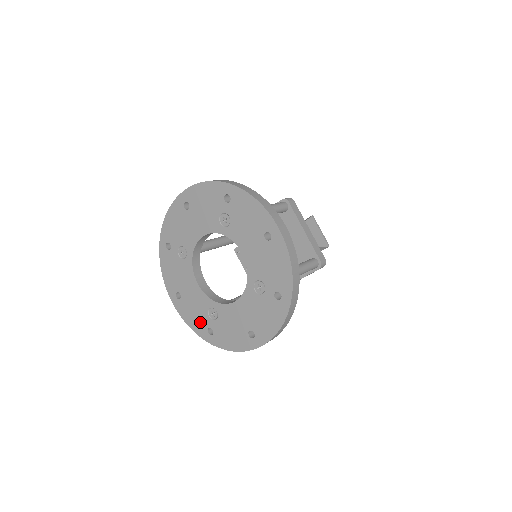
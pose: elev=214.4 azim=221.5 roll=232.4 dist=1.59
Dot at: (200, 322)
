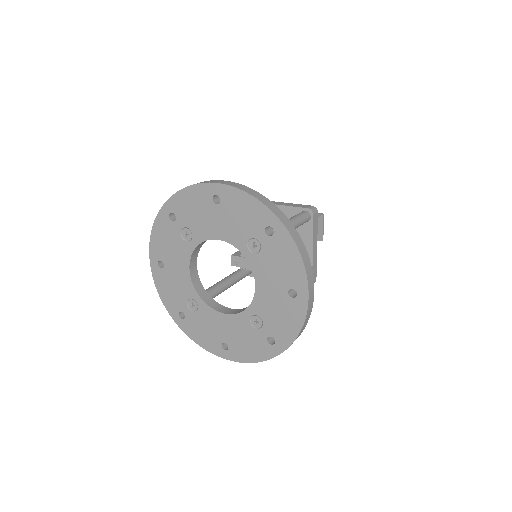
Dot at: (257, 345)
